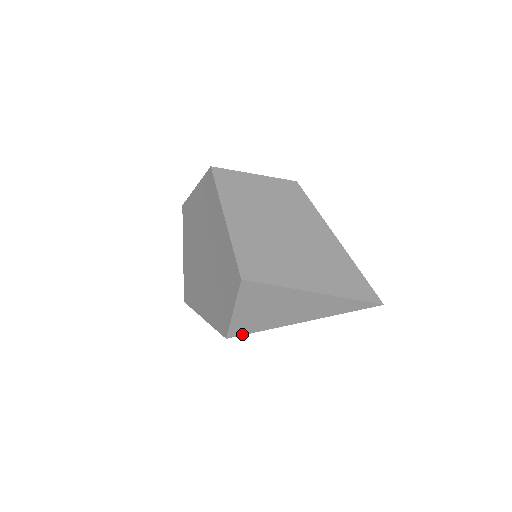
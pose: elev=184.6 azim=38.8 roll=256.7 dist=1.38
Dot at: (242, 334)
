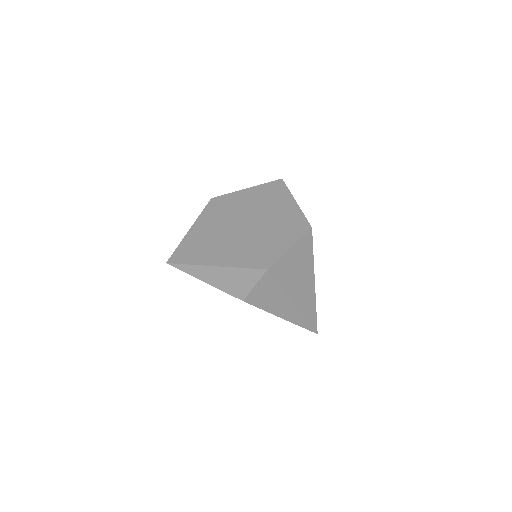
Dot at: (274, 276)
